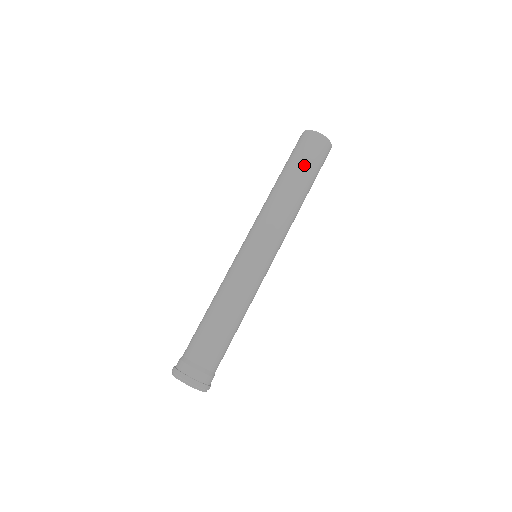
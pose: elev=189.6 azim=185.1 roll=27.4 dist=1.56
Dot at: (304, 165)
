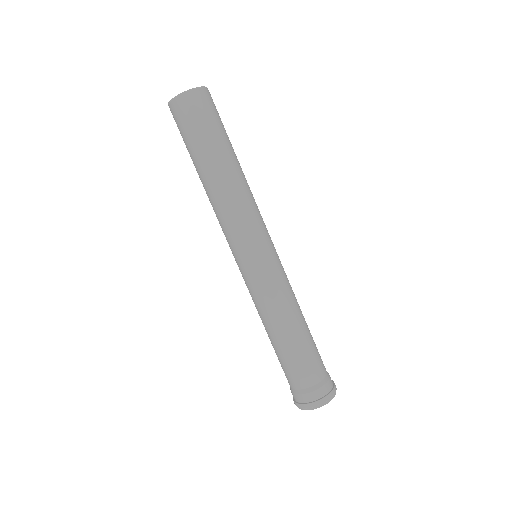
Dot at: (202, 141)
